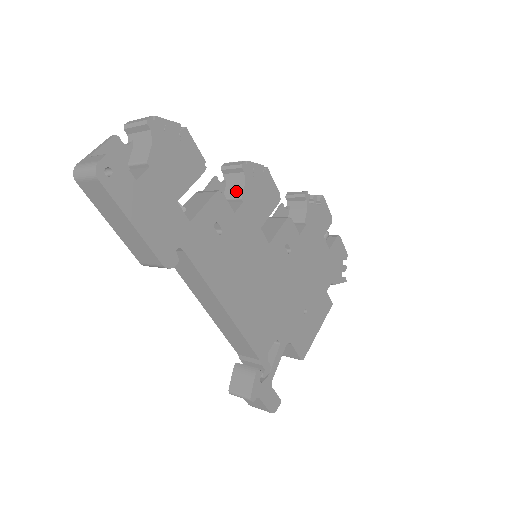
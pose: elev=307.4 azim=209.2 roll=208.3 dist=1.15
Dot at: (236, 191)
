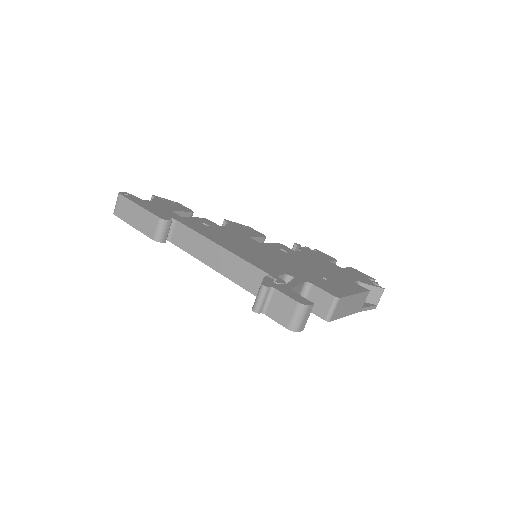
Dot at: occluded
